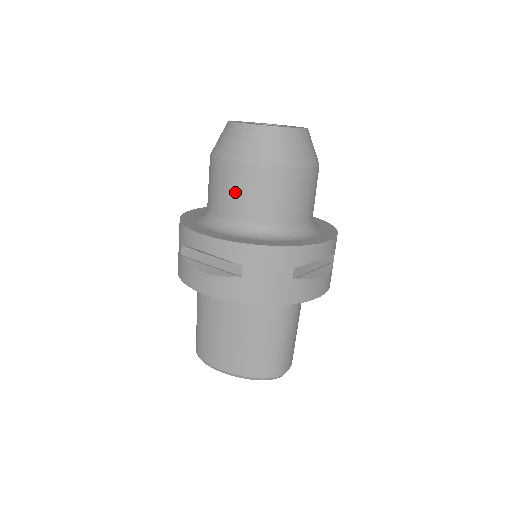
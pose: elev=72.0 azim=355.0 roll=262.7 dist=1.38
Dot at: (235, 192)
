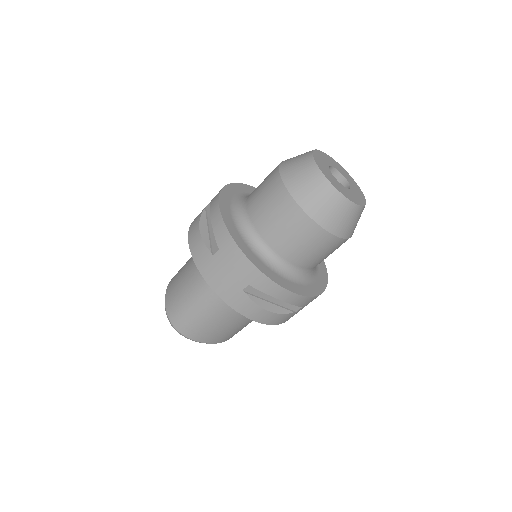
Dot at: (318, 253)
